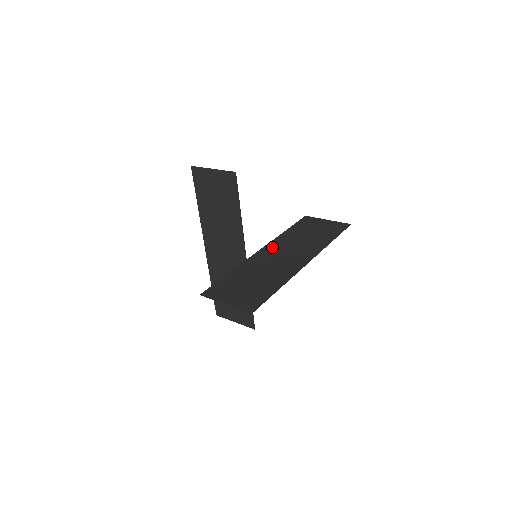
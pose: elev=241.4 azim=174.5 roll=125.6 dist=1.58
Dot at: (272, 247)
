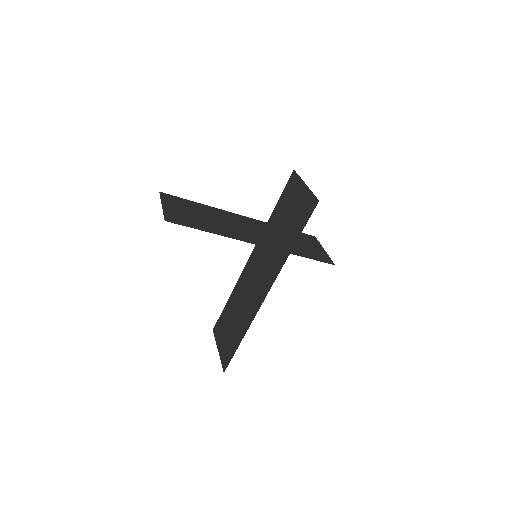
Dot at: (256, 254)
